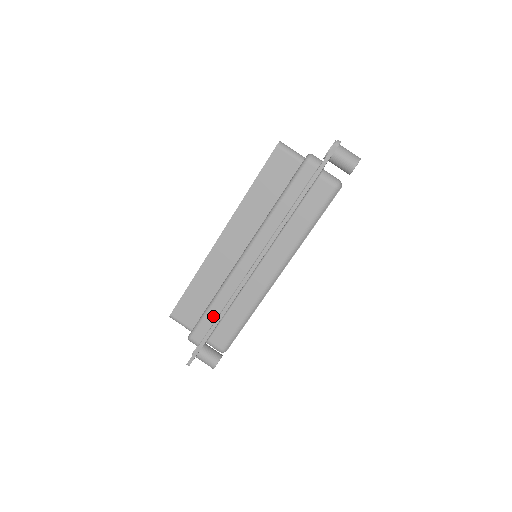
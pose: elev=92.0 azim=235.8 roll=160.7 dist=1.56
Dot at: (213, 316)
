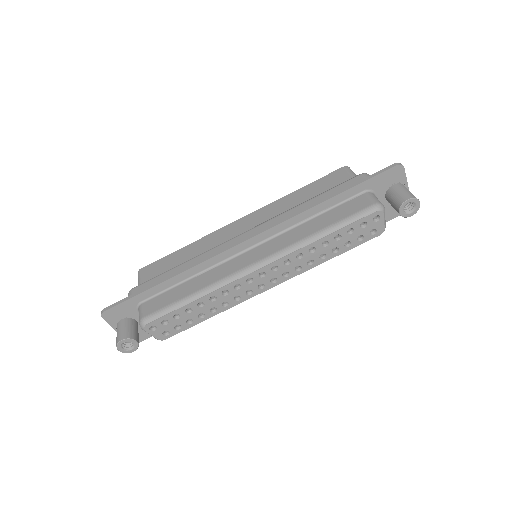
Dot at: occluded
